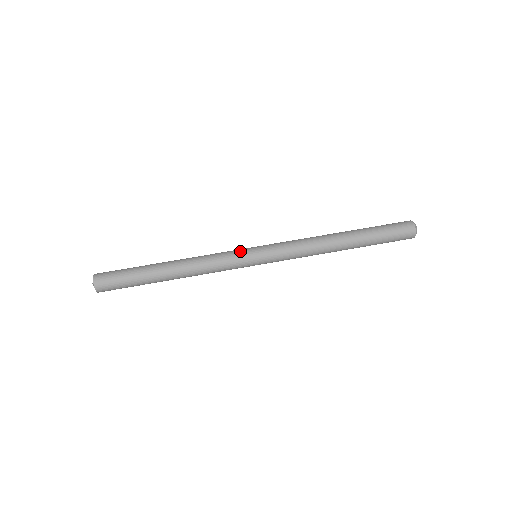
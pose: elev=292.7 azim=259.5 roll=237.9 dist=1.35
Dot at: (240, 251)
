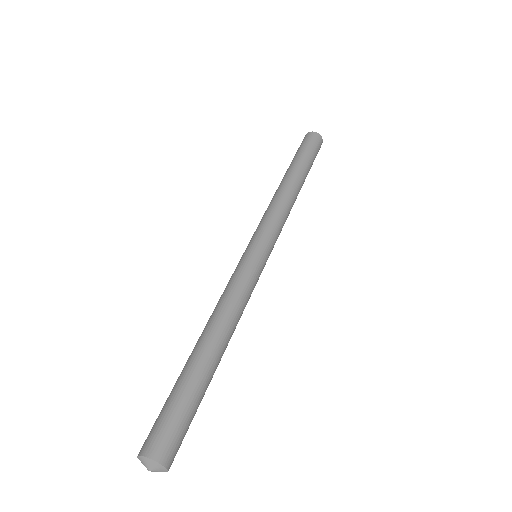
Dot at: (246, 261)
